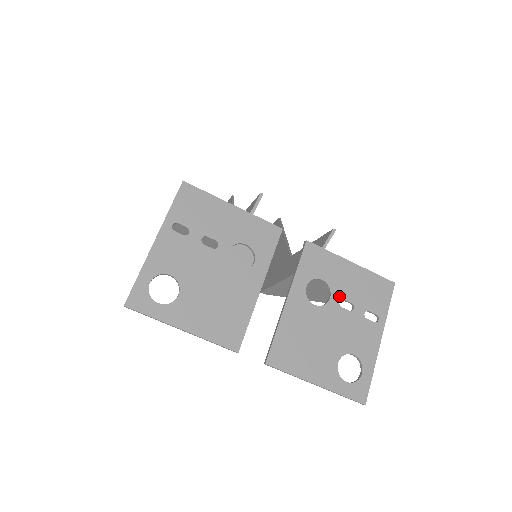
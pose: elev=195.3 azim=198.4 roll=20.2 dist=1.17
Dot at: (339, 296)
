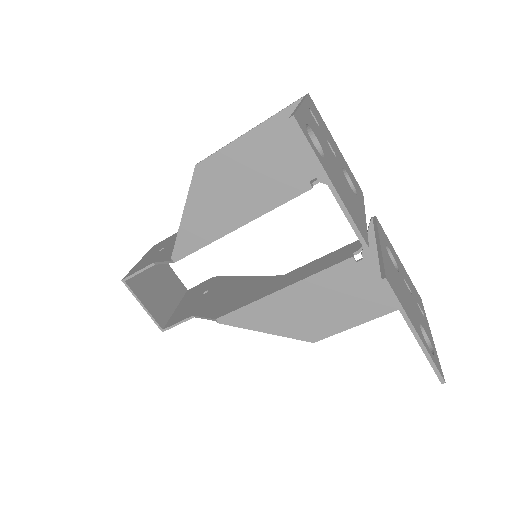
Dot at: (402, 275)
